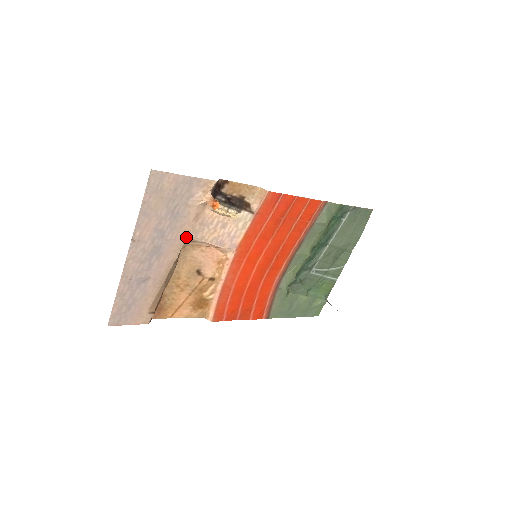
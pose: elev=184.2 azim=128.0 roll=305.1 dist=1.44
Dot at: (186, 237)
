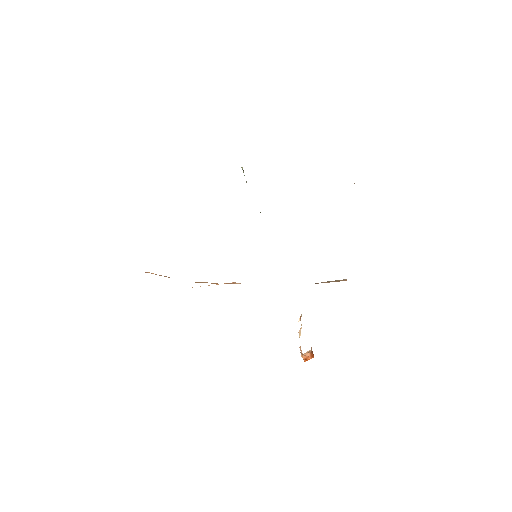
Dot at: occluded
